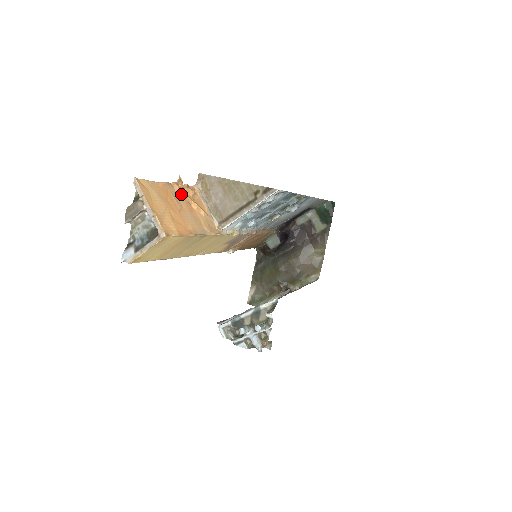
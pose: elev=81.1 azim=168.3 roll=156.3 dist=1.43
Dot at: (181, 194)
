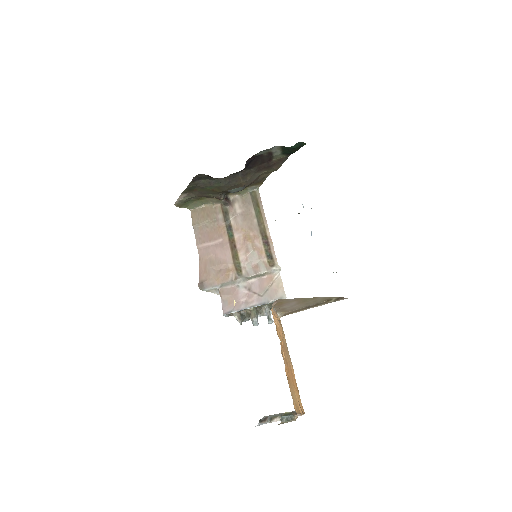
Dot at: (282, 347)
